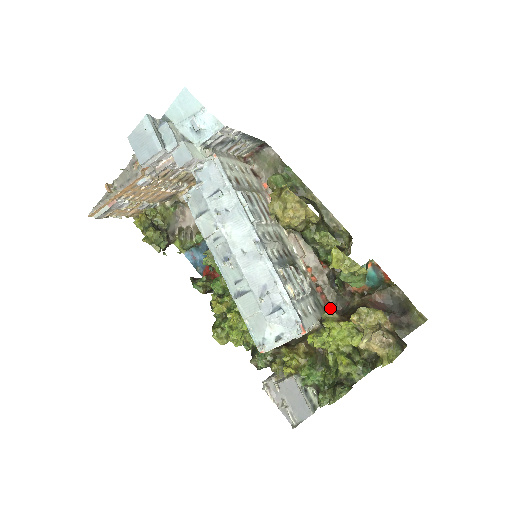
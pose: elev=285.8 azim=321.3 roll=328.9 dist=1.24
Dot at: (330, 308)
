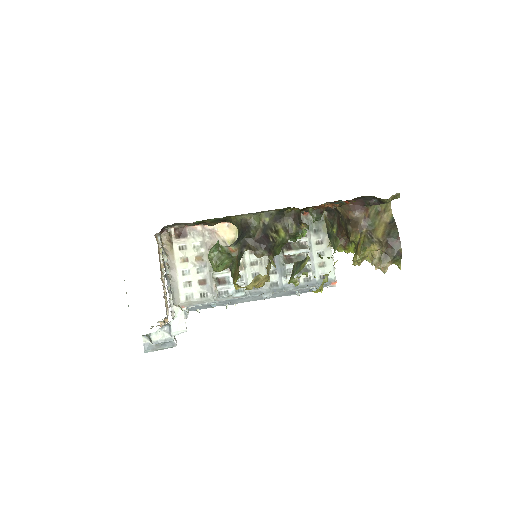
Dot at: (332, 246)
